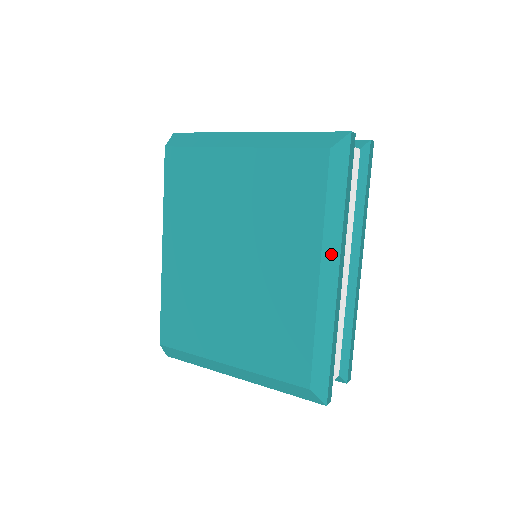
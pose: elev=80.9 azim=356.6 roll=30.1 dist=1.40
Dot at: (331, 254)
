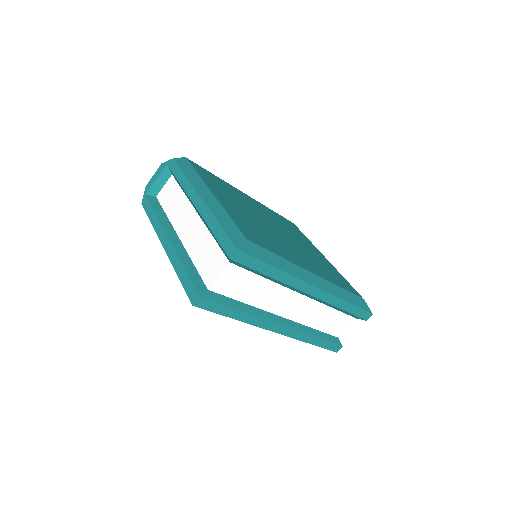
Dot at: occluded
